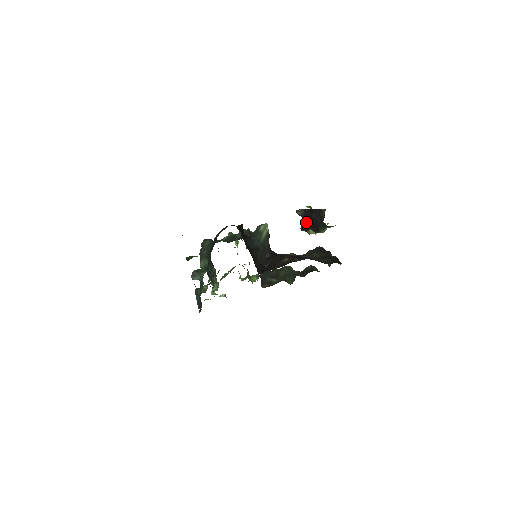
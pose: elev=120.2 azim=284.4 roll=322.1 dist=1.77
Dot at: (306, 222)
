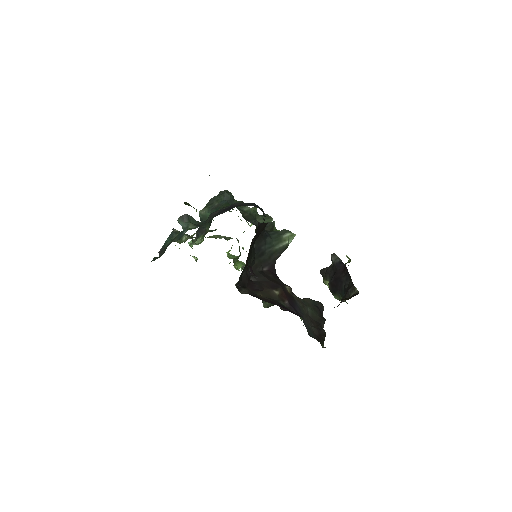
Dot at: (331, 272)
